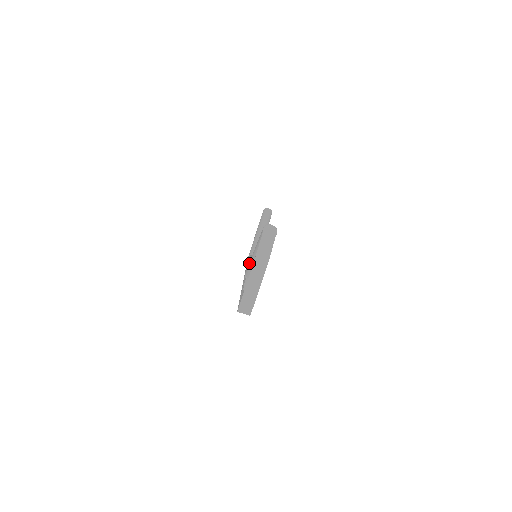
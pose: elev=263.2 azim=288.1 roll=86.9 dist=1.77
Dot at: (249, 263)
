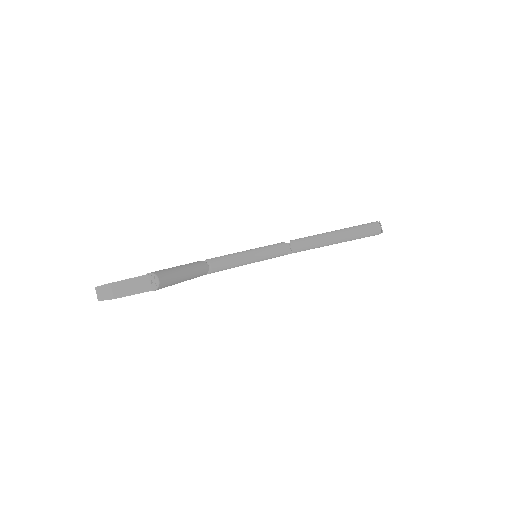
Dot at: occluded
